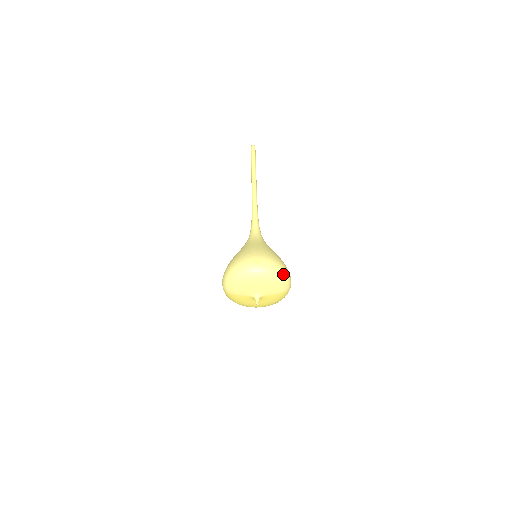
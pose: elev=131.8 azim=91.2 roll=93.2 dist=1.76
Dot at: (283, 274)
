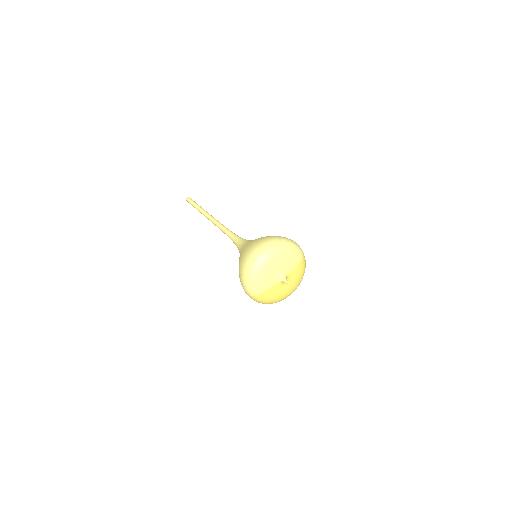
Dot at: (289, 242)
